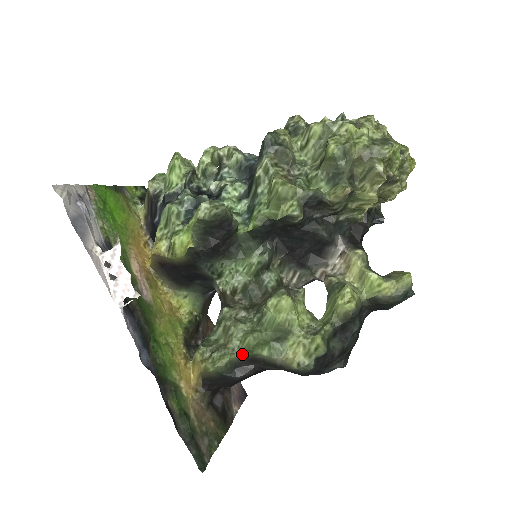
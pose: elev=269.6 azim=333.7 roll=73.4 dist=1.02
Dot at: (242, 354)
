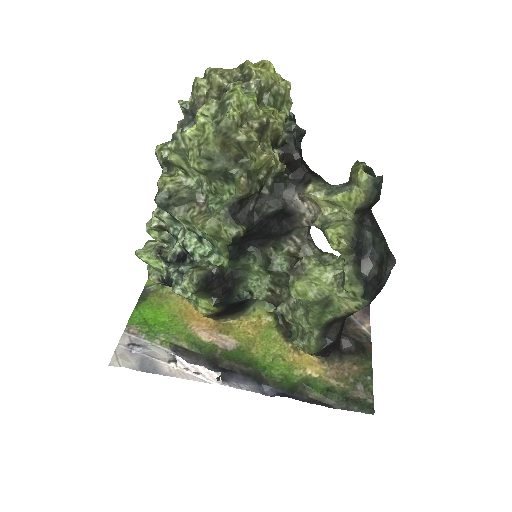
Dot at: (318, 329)
